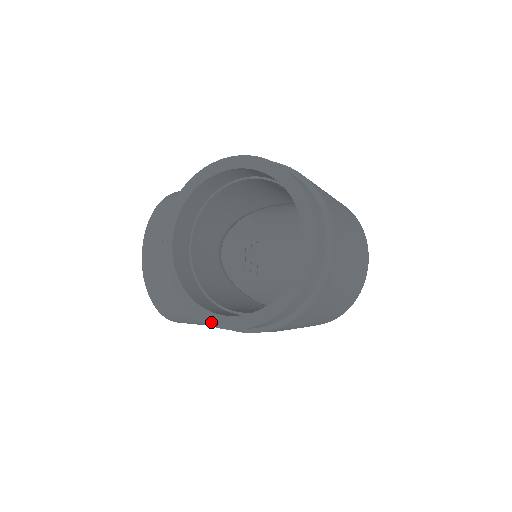
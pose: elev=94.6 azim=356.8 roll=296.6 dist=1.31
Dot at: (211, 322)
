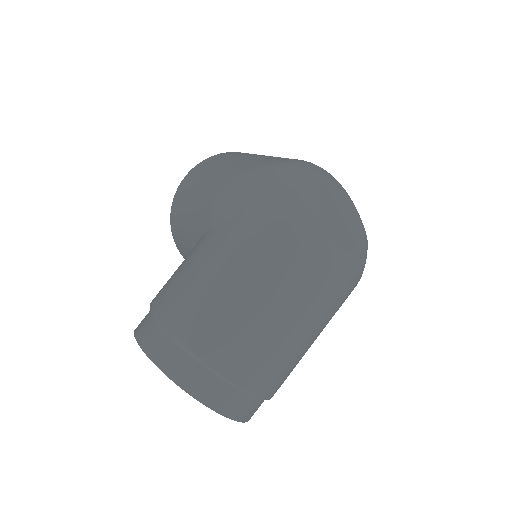
Dot at: occluded
